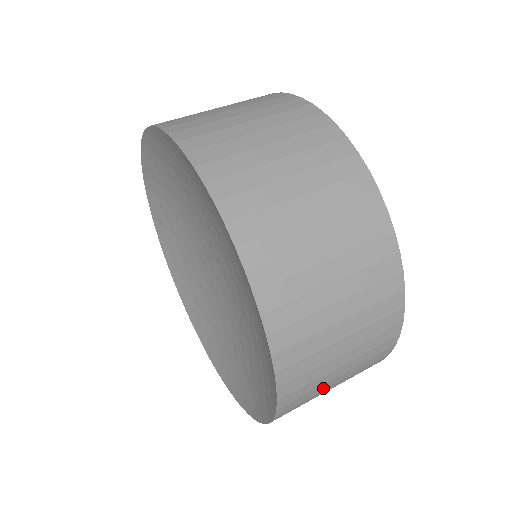
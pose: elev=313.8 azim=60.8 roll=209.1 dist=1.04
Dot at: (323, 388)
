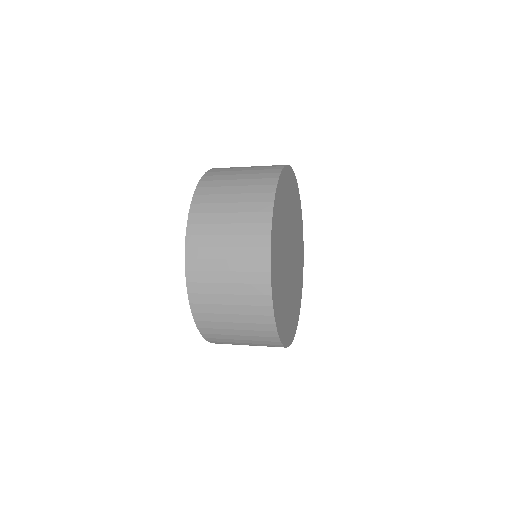
Dot at: (232, 338)
